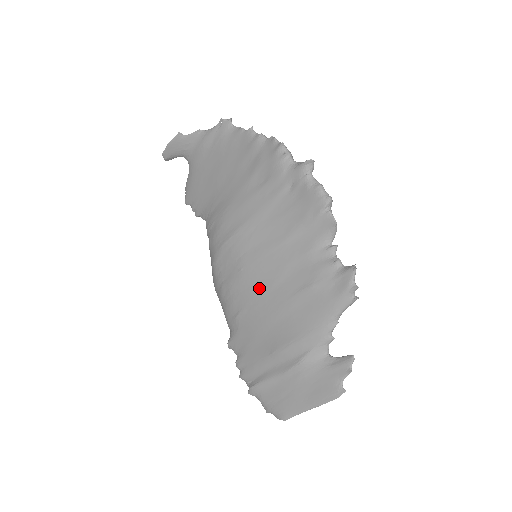
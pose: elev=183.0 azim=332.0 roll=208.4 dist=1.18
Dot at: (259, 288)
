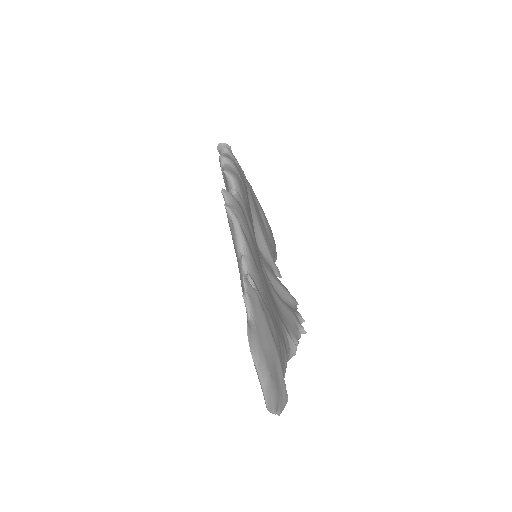
Dot at: occluded
